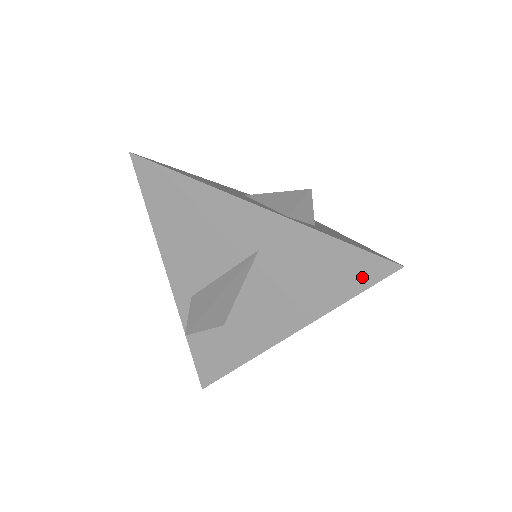
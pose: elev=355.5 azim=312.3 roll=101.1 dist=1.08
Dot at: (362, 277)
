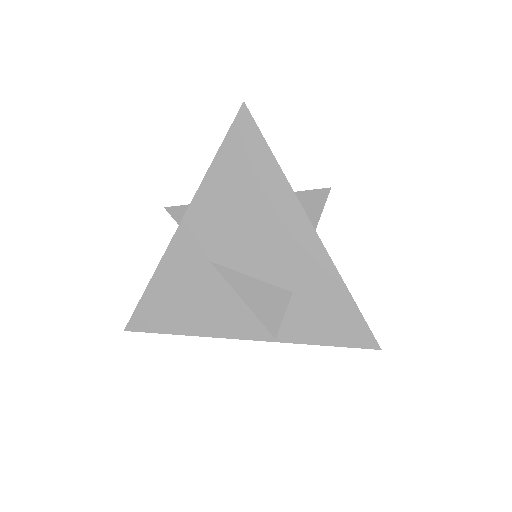
Dot at: occluded
